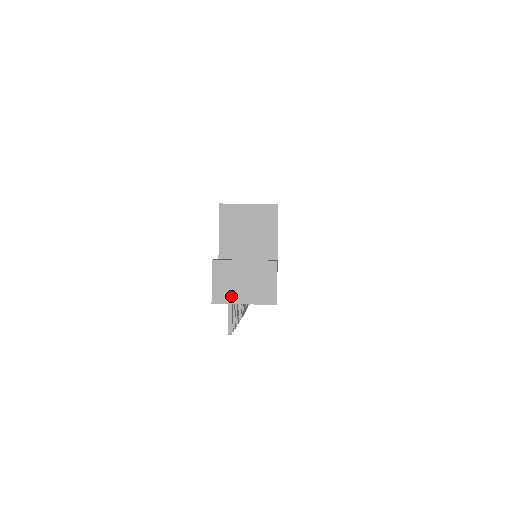
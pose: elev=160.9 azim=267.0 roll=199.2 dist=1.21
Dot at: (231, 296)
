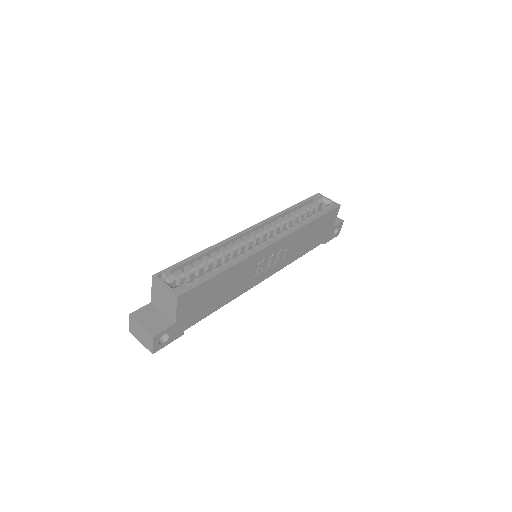
Dot at: (136, 335)
